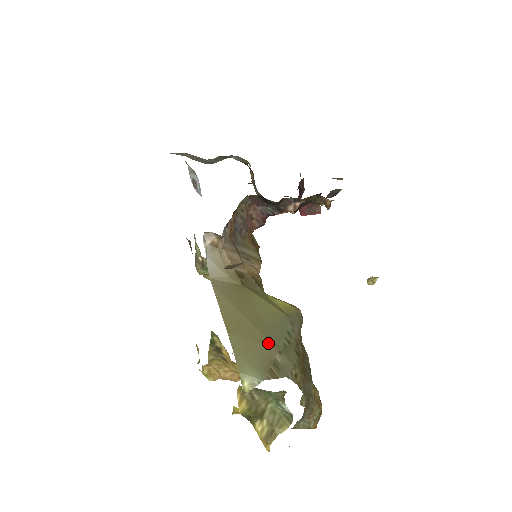
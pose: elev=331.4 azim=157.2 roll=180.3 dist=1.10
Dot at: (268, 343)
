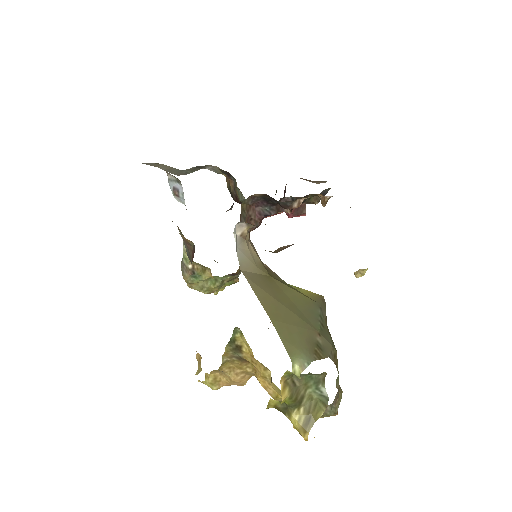
Dot at: (307, 327)
